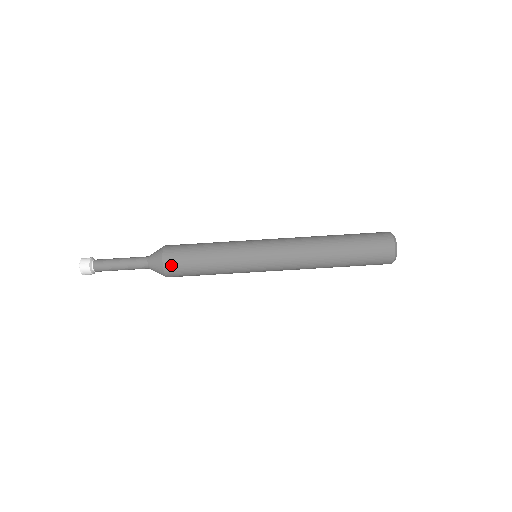
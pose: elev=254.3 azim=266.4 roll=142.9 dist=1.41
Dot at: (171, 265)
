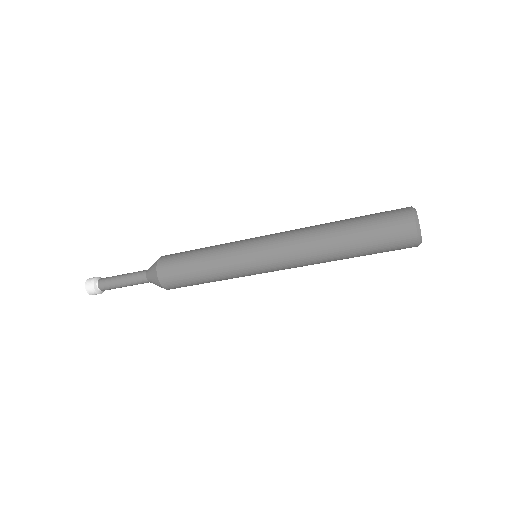
Dot at: (165, 275)
